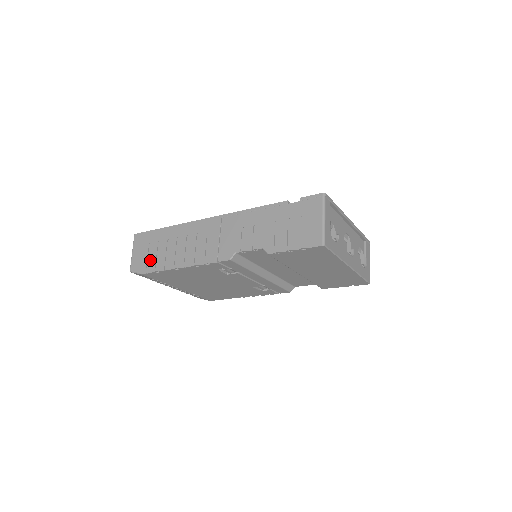
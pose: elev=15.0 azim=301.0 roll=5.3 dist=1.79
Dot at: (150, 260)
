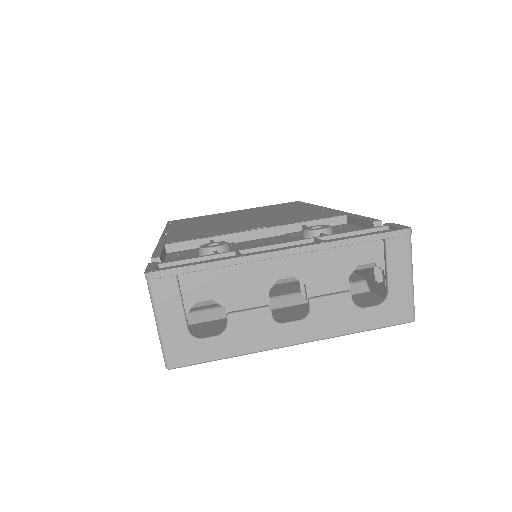
Dot at: occluded
